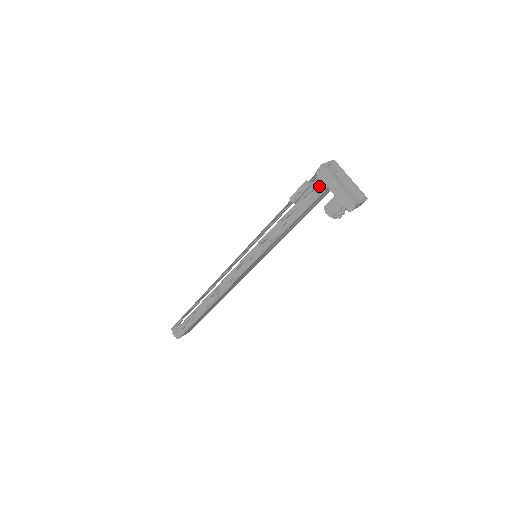
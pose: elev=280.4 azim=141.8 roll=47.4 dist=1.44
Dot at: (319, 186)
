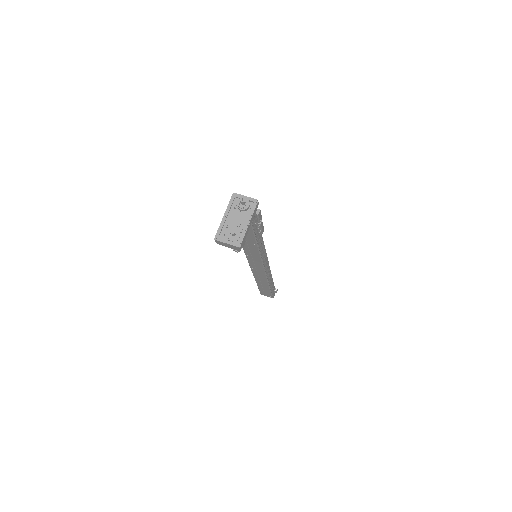
Dot at: occluded
